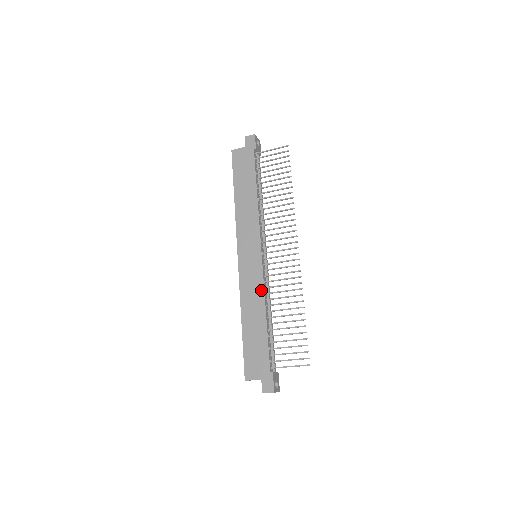
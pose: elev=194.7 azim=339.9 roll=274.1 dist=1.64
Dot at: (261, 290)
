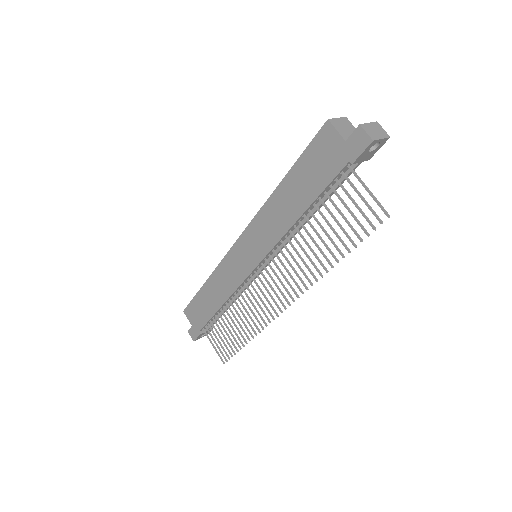
Dot at: (232, 289)
